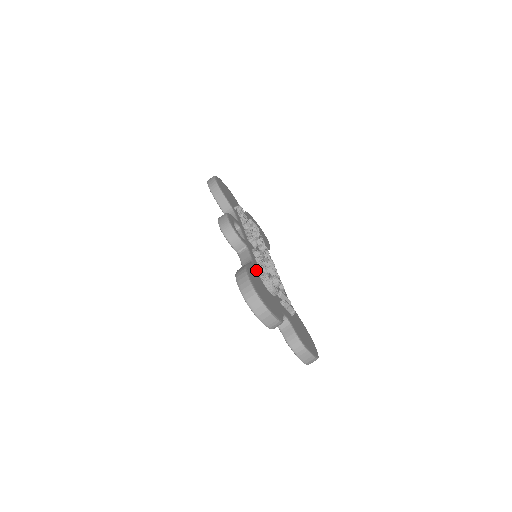
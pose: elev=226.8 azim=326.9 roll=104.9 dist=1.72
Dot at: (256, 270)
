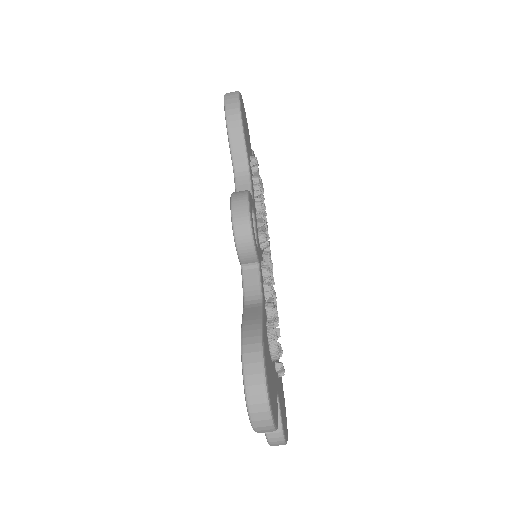
Dot at: (265, 321)
